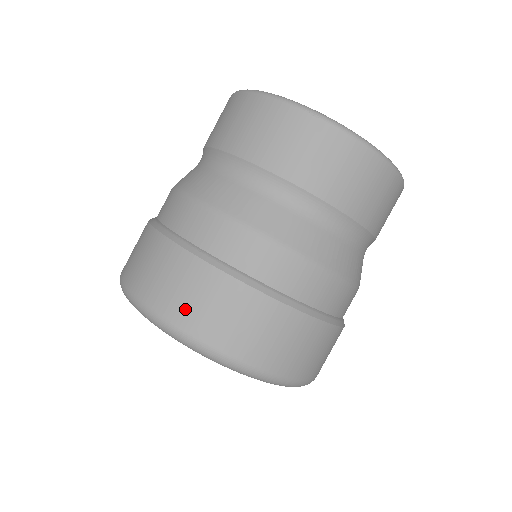
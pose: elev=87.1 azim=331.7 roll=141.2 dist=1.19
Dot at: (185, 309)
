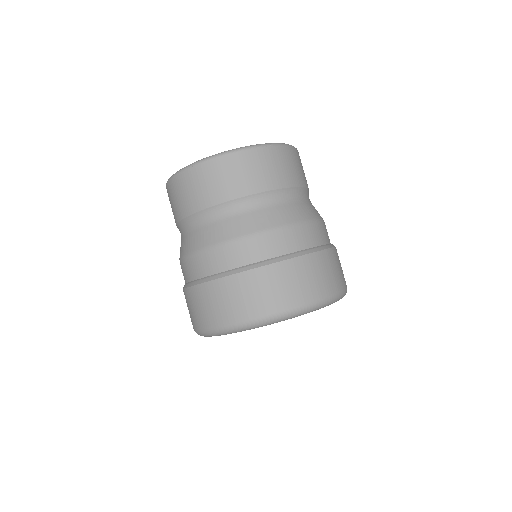
Dot at: (219, 314)
